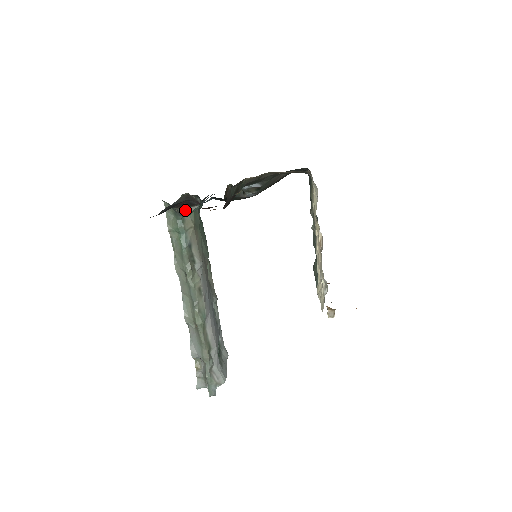
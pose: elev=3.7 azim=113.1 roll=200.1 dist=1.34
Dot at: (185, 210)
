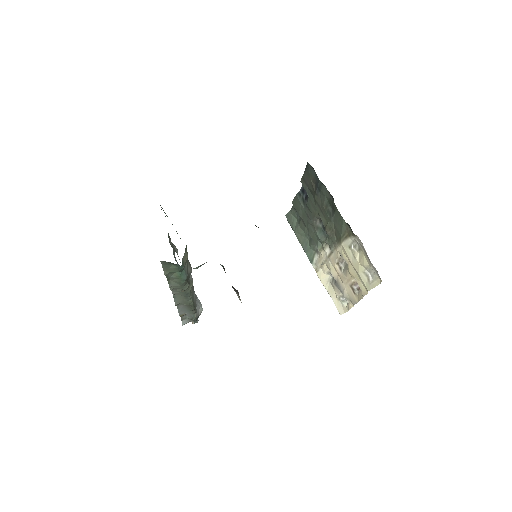
Dot at: (196, 268)
